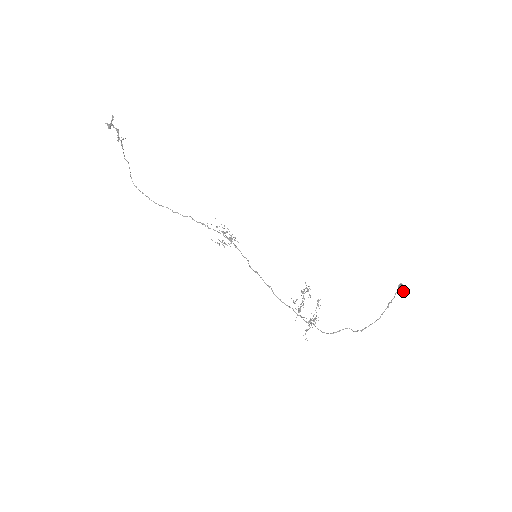
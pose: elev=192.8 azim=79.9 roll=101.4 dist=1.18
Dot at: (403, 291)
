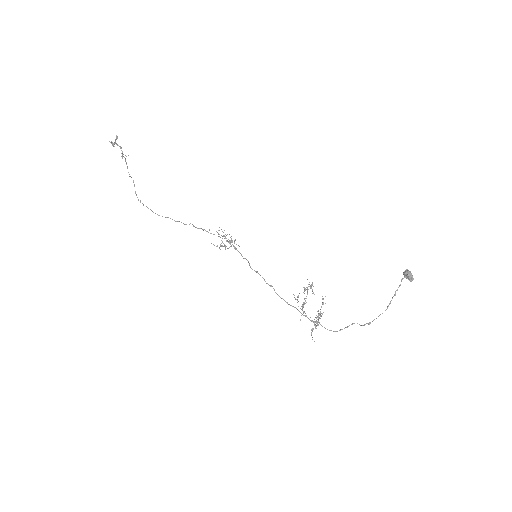
Dot at: (409, 277)
